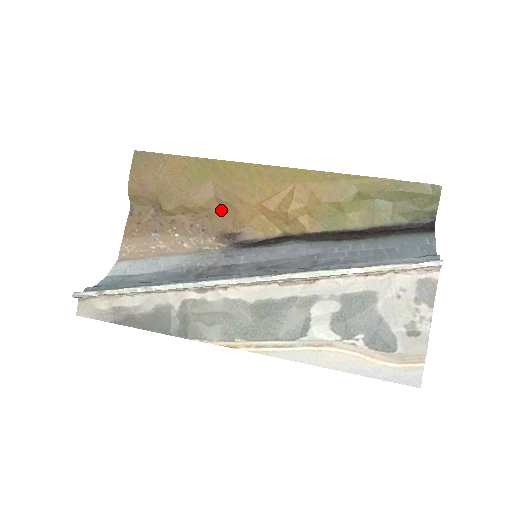
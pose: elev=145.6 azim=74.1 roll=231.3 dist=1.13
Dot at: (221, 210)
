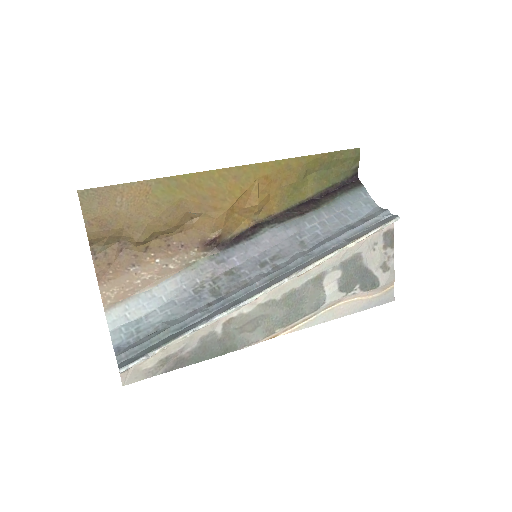
Dot at: (195, 222)
